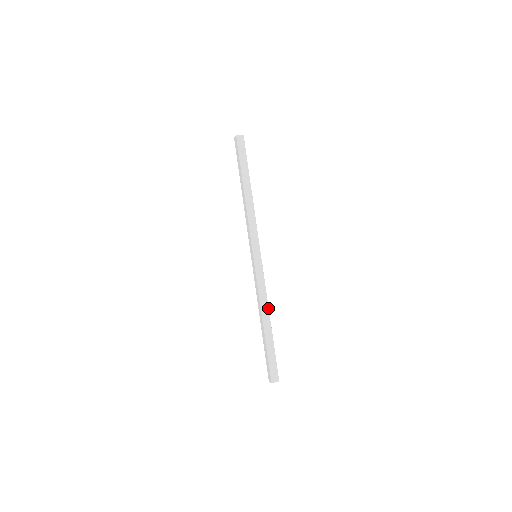
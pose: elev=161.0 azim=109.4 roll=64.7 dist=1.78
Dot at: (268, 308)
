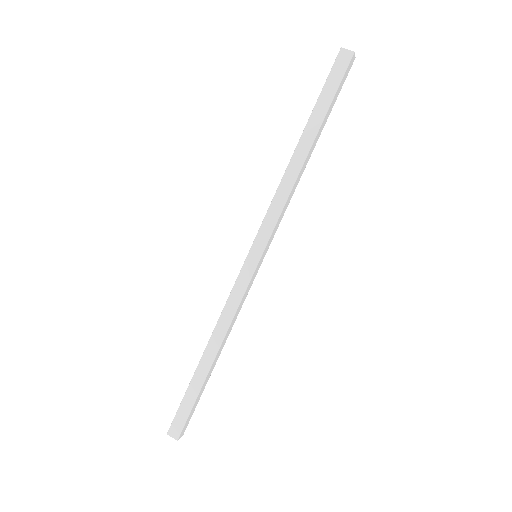
Dot at: (223, 338)
